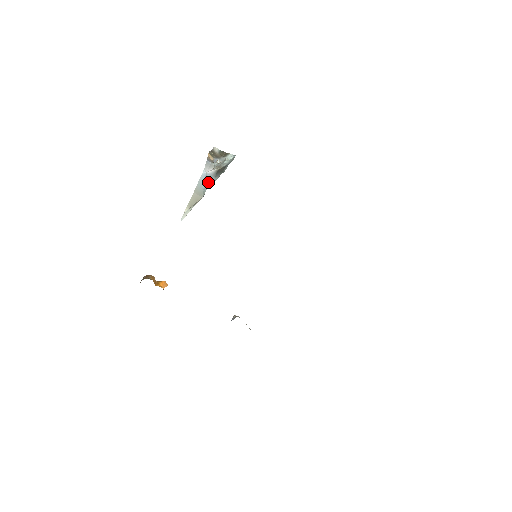
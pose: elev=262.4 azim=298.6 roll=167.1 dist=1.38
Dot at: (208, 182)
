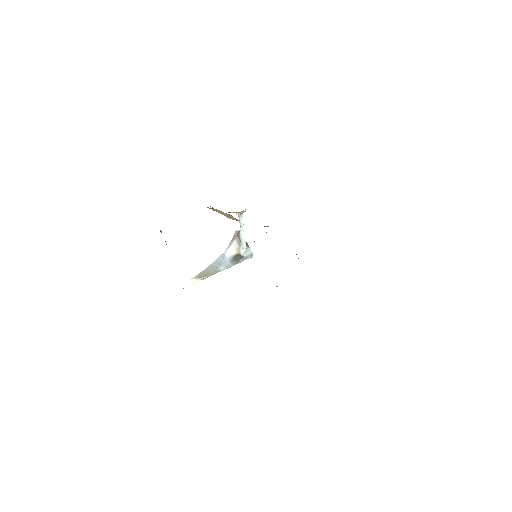
Dot at: (223, 264)
